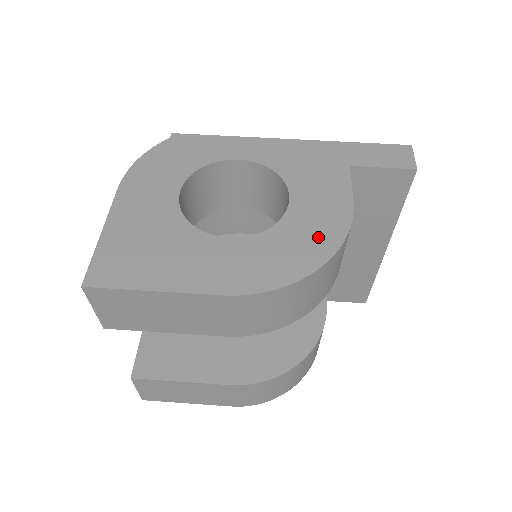
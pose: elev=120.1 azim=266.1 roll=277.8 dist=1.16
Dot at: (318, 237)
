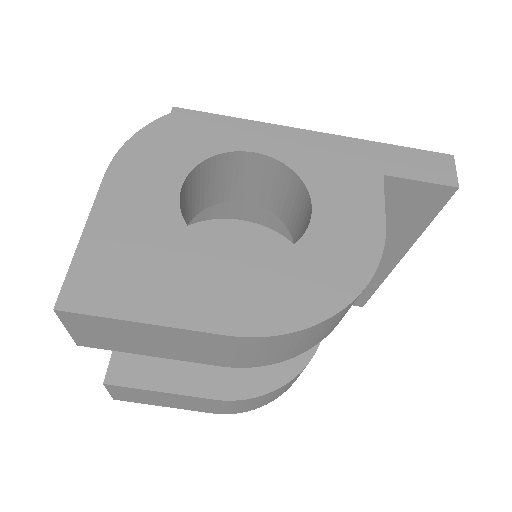
Dot at: (344, 266)
